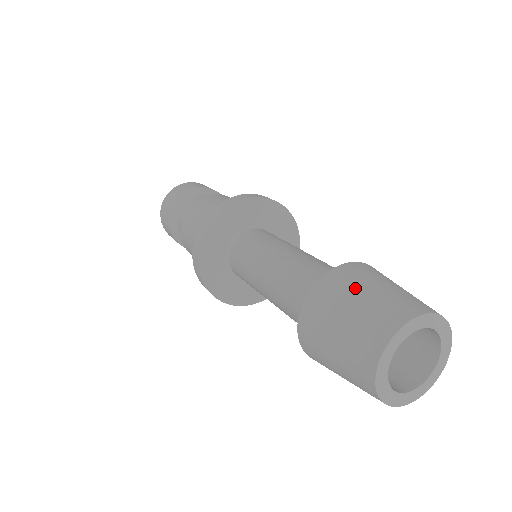
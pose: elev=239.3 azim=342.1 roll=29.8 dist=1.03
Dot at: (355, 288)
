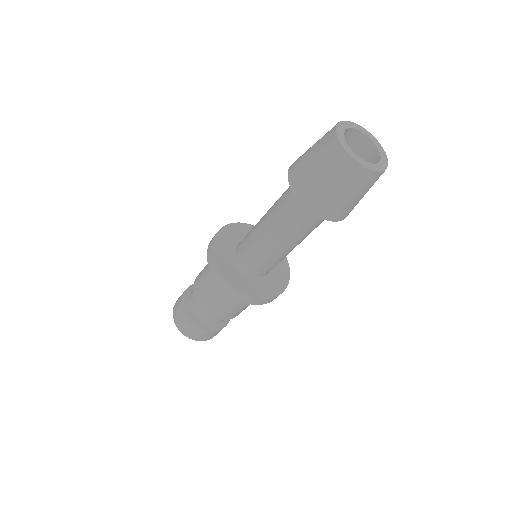
Dot at: (305, 161)
